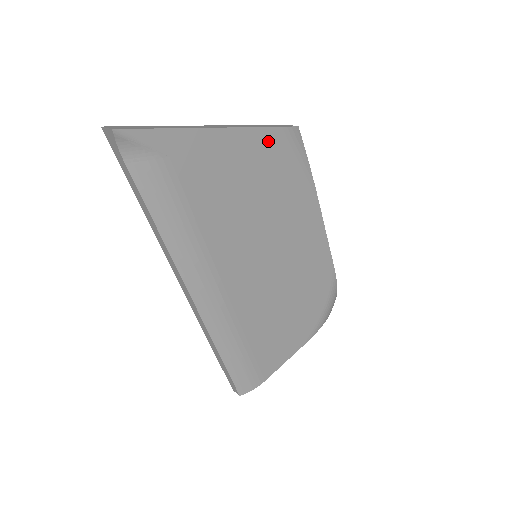
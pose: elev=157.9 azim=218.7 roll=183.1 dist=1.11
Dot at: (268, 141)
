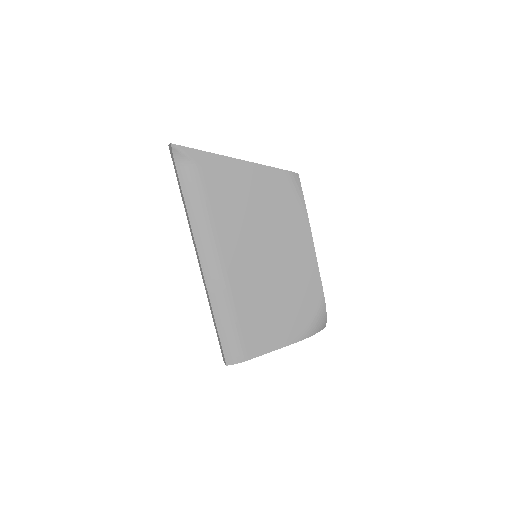
Dot at: (272, 176)
